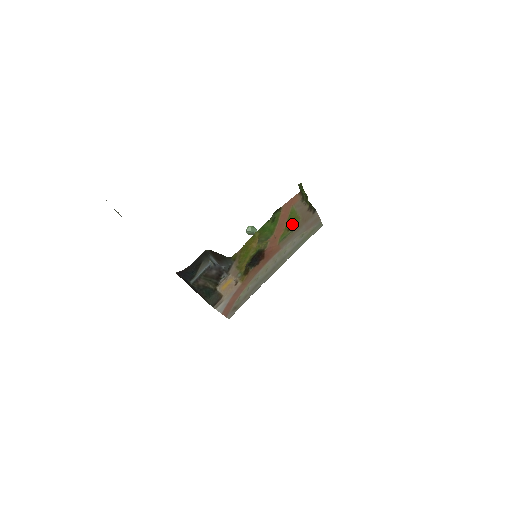
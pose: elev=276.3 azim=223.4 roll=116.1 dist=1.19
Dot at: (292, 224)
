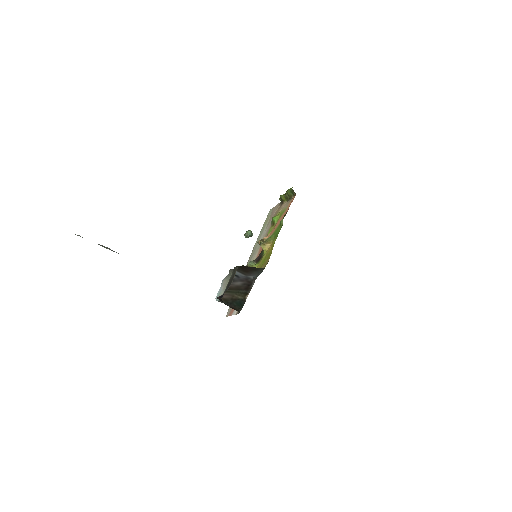
Dot at: (272, 219)
